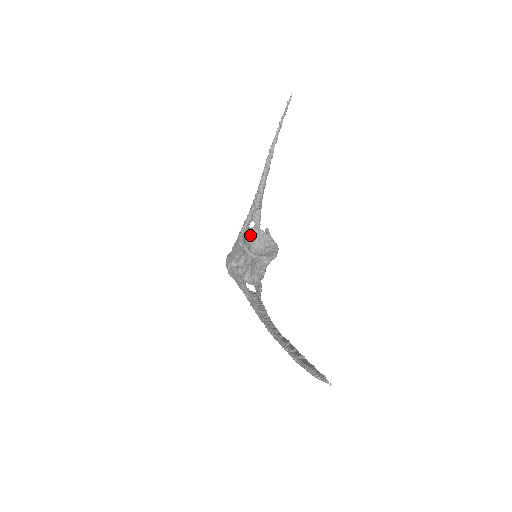
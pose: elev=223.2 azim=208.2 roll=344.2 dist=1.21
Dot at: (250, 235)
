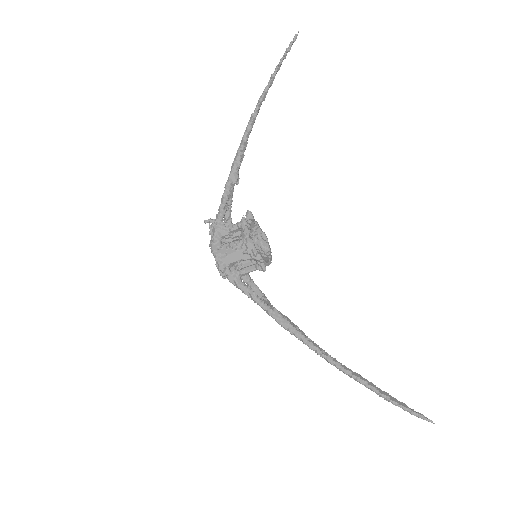
Dot at: occluded
